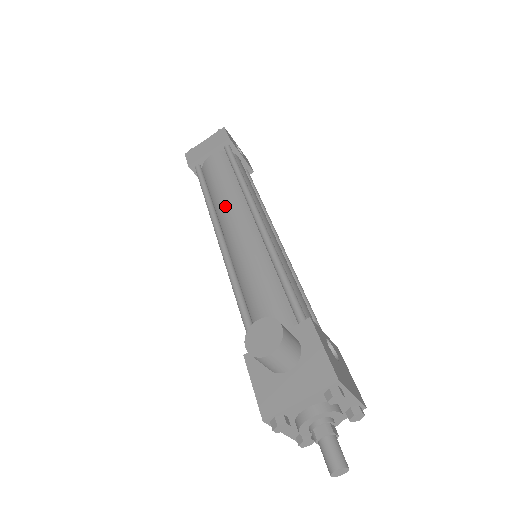
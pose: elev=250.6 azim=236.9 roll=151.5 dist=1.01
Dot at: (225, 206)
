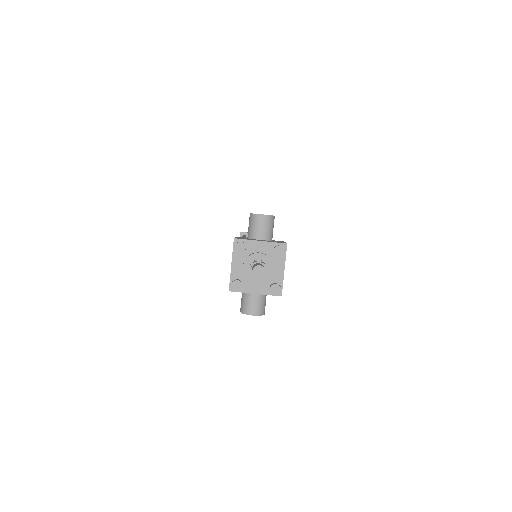
Dot at: occluded
